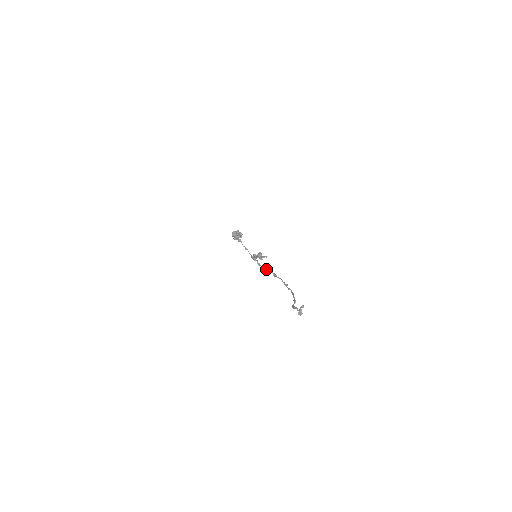
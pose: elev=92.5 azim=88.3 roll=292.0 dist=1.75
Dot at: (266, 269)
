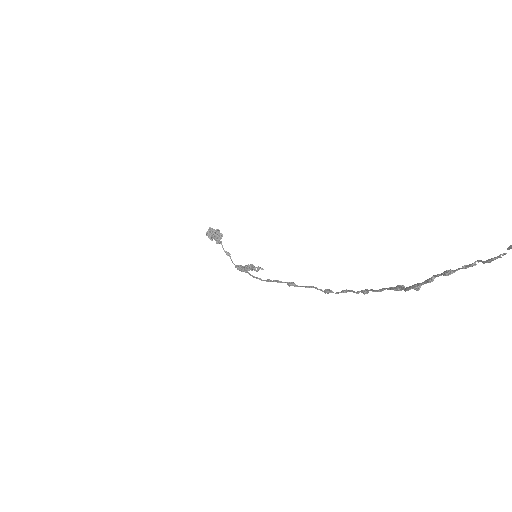
Dot at: (269, 279)
